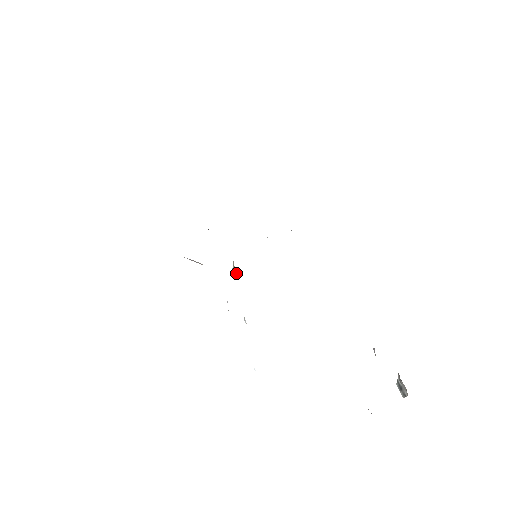
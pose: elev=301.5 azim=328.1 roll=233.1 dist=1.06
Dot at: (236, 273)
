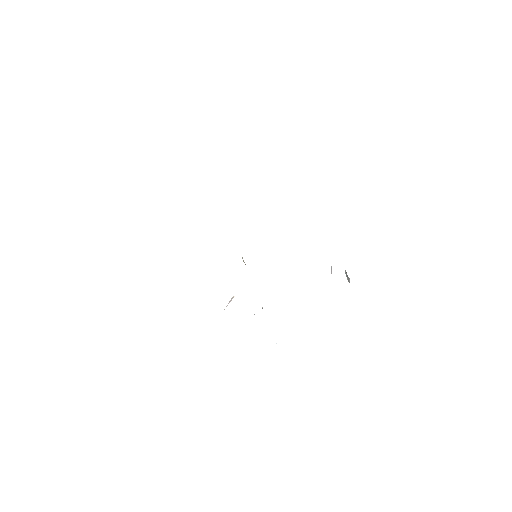
Dot at: occluded
